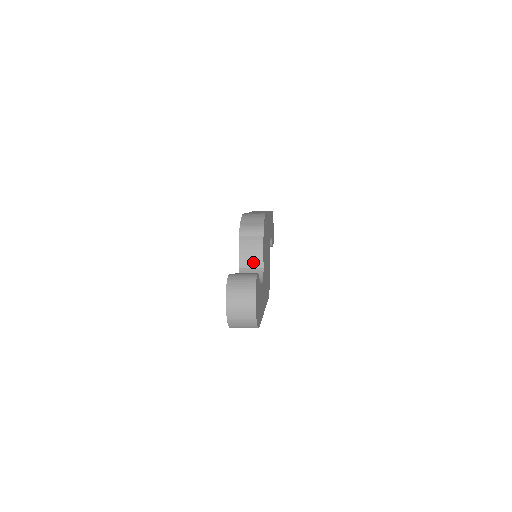
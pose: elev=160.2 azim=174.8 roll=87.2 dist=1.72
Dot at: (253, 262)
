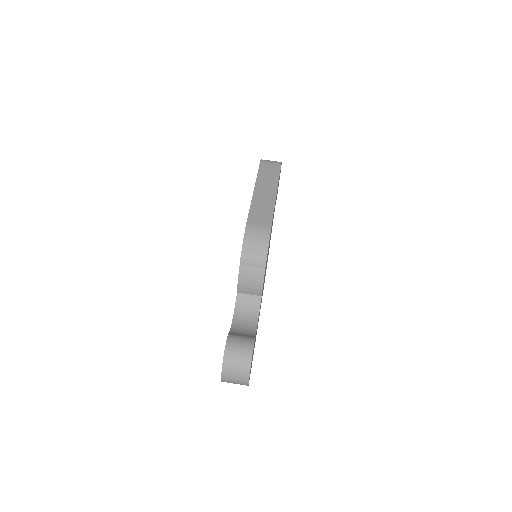
Dot at: (252, 291)
